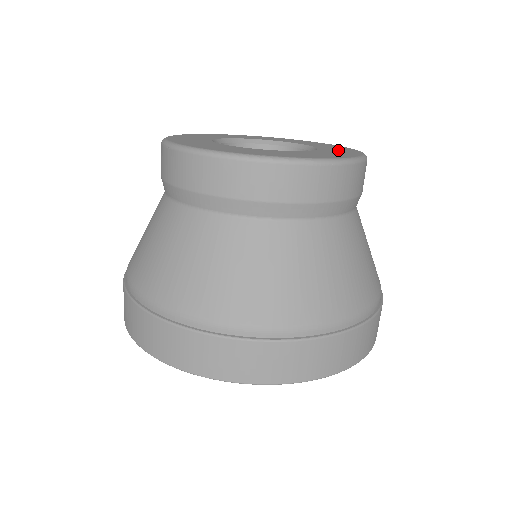
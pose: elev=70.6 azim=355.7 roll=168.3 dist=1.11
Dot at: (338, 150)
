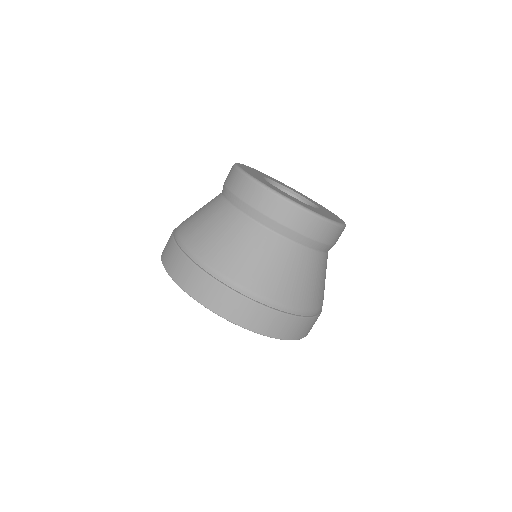
Dot at: occluded
